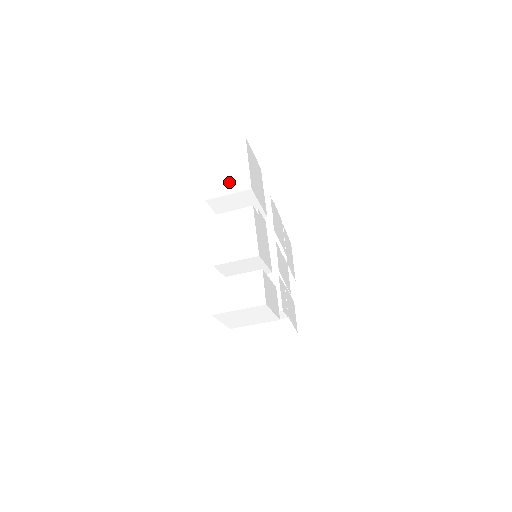
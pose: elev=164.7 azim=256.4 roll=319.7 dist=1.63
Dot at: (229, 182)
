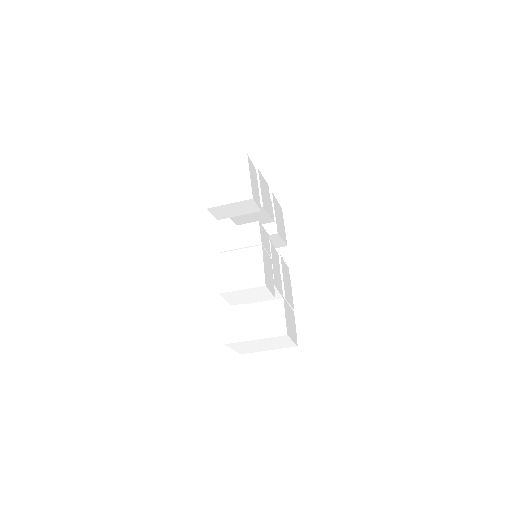
Dot at: occluded
